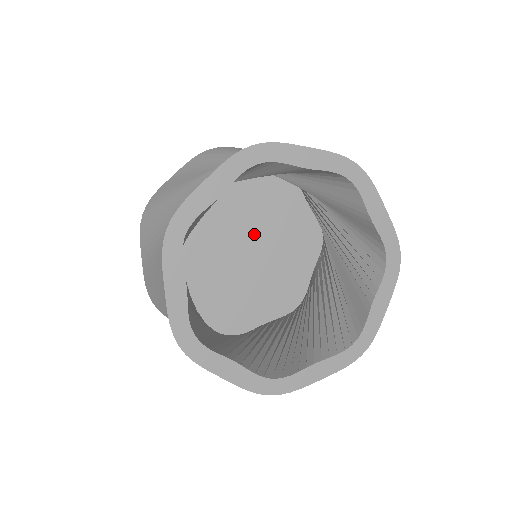
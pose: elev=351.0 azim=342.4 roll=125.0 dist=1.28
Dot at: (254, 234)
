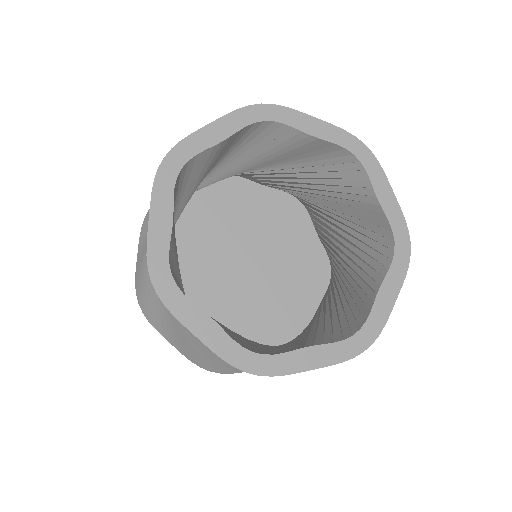
Dot at: (262, 271)
